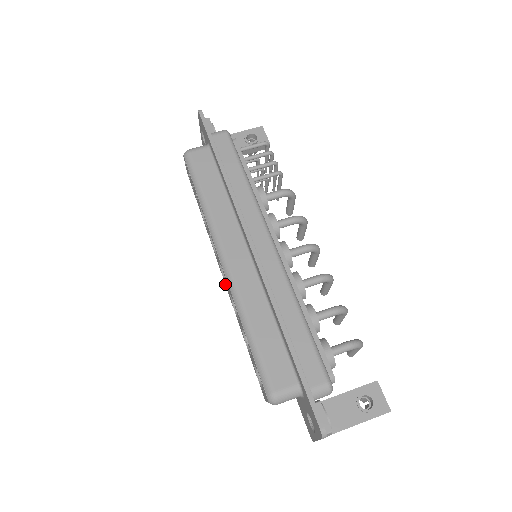
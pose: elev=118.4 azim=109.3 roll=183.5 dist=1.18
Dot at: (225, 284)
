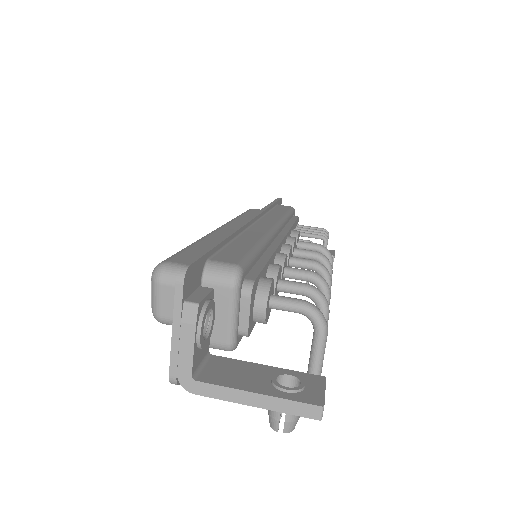
Dot at: occluded
